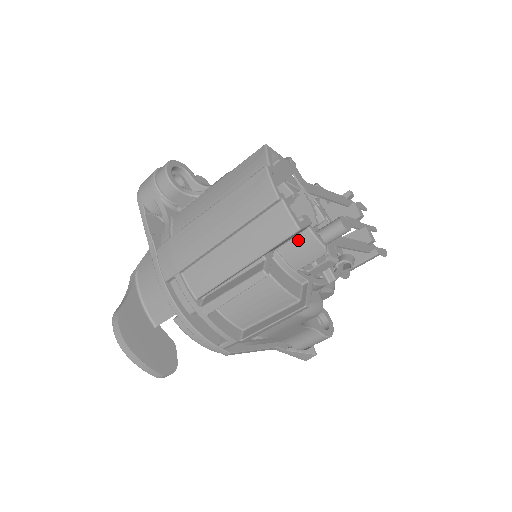
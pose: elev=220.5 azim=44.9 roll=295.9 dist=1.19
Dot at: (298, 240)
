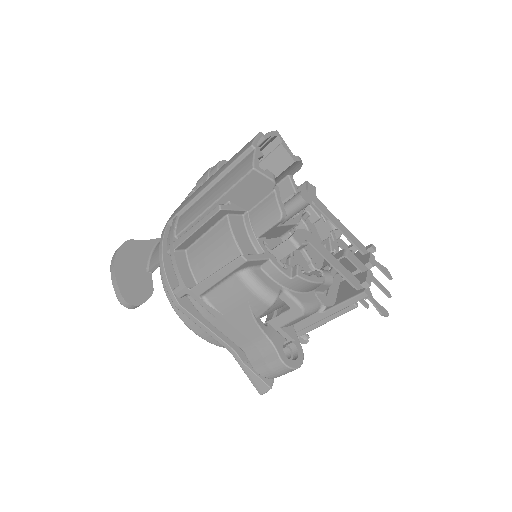
Dot at: (265, 203)
